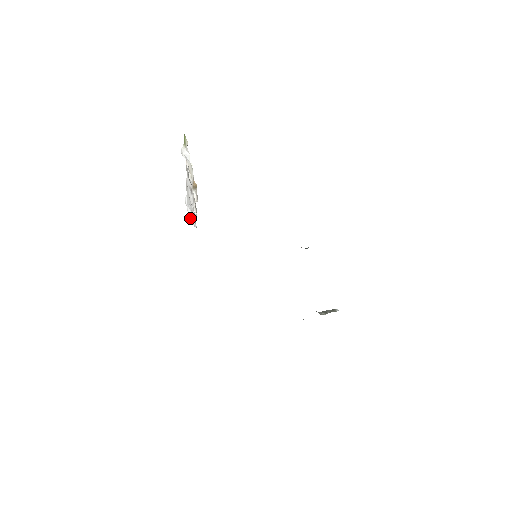
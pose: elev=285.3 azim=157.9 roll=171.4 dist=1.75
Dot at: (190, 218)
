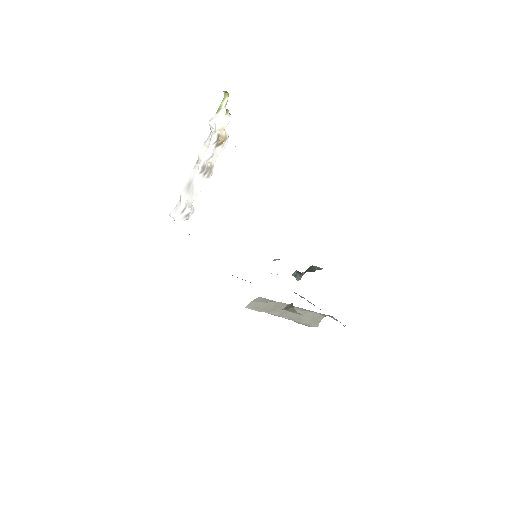
Dot at: (179, 219)
